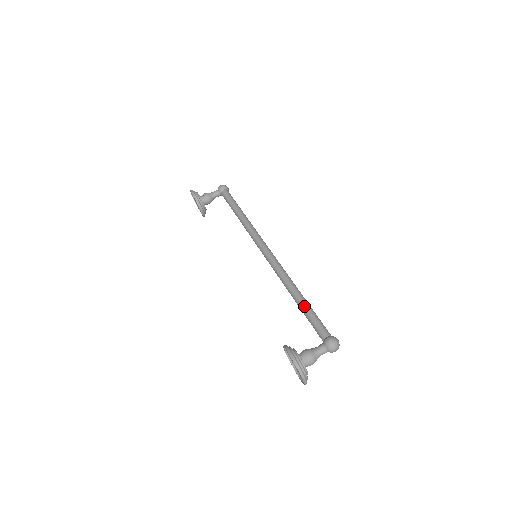
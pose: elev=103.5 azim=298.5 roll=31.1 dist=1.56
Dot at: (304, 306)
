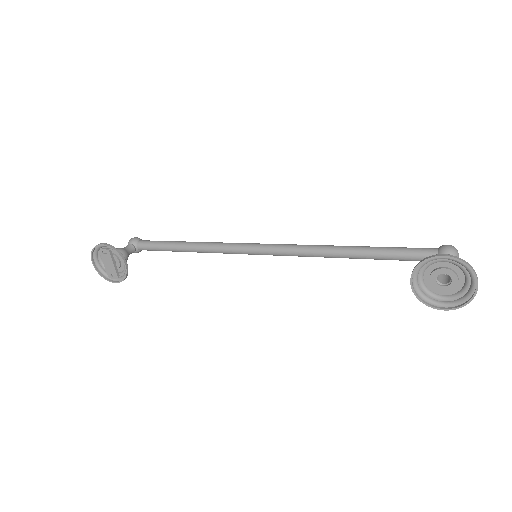
Dot at: (376, 248)
